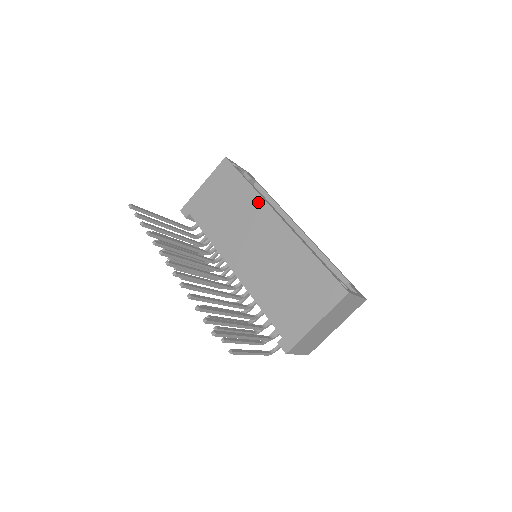
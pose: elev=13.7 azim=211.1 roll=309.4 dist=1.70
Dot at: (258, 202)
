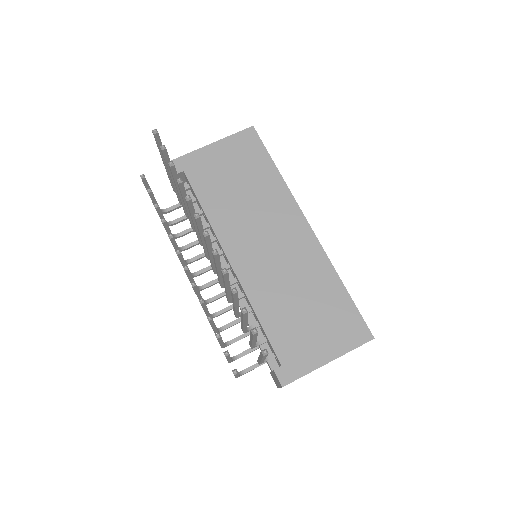
Dot at: (285, 197)
